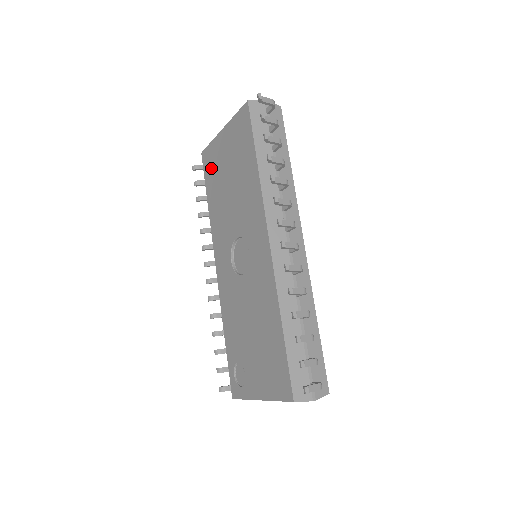
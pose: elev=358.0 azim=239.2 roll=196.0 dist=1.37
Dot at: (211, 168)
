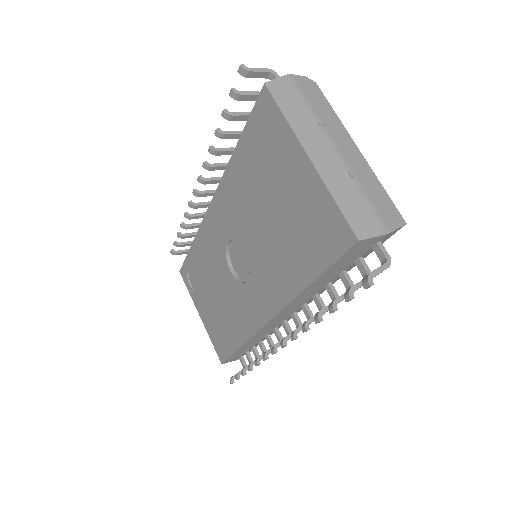
Dot at: (263, 140)
